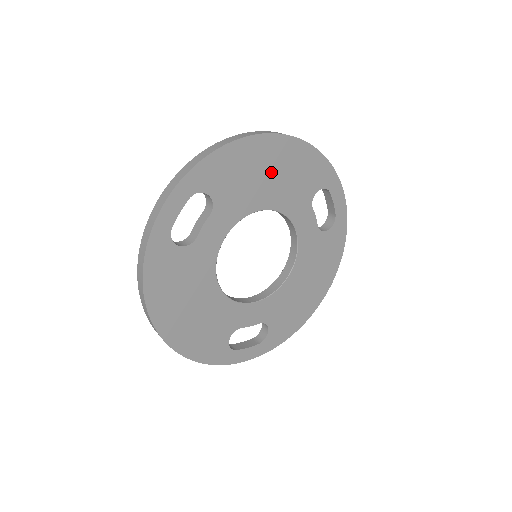
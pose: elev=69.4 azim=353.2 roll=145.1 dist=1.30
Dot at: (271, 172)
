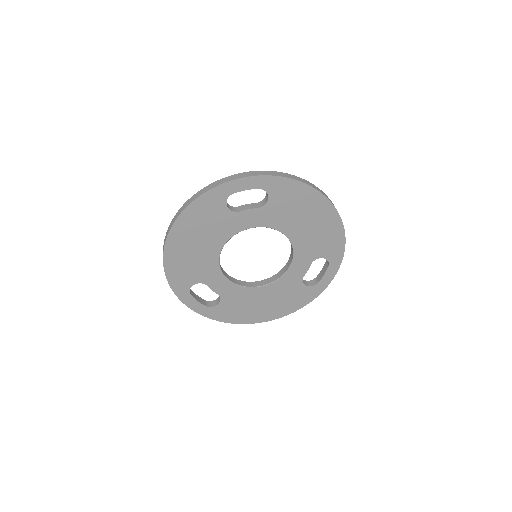
Dot at: (310, 221)
